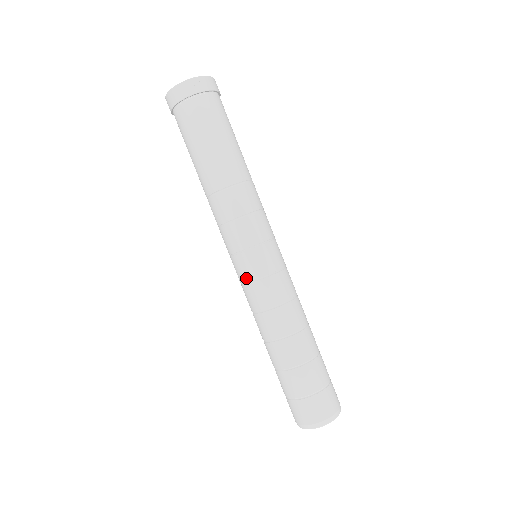
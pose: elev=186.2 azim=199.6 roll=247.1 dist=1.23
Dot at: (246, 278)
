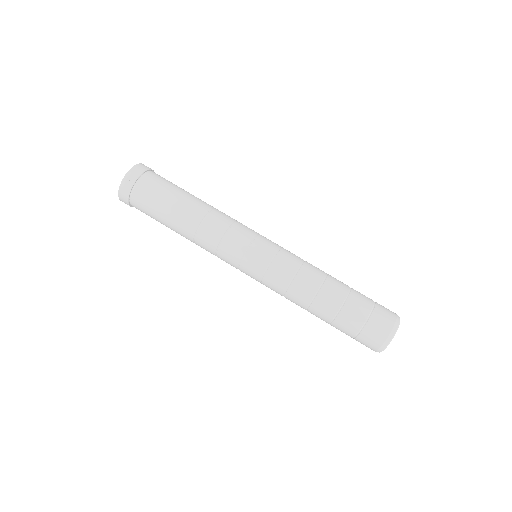
Dot at: (257, 280)
